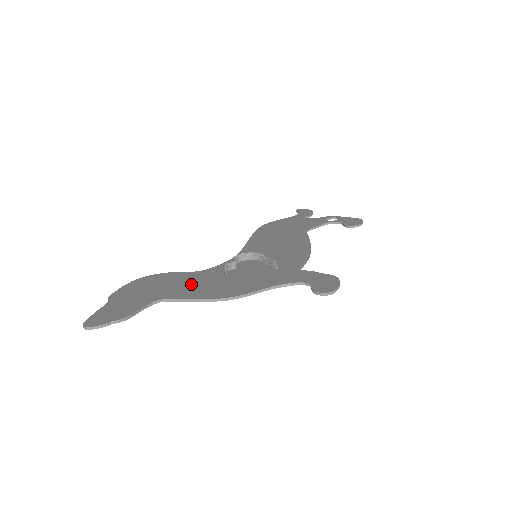
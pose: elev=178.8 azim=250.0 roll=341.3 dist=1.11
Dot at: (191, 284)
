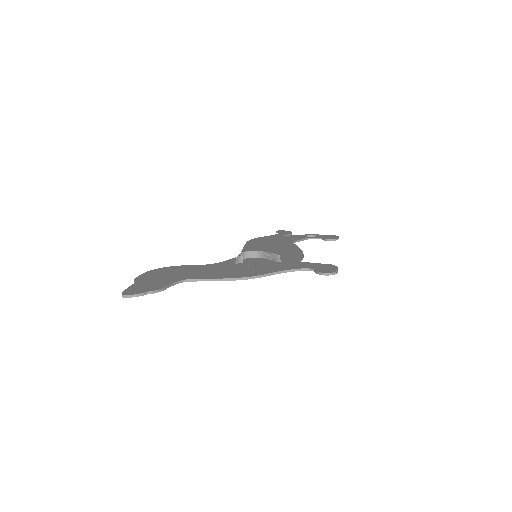
Dot at: (208, 271)
